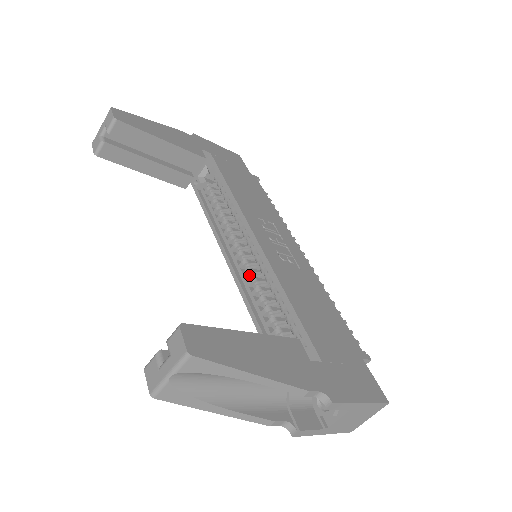
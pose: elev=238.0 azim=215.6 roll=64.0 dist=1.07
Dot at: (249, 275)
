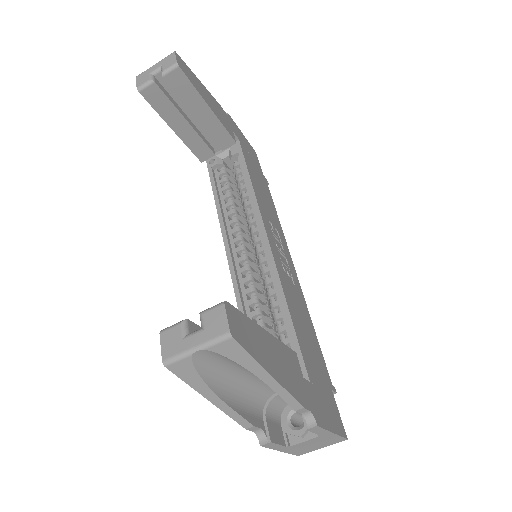
Dot at: (247, 272)
